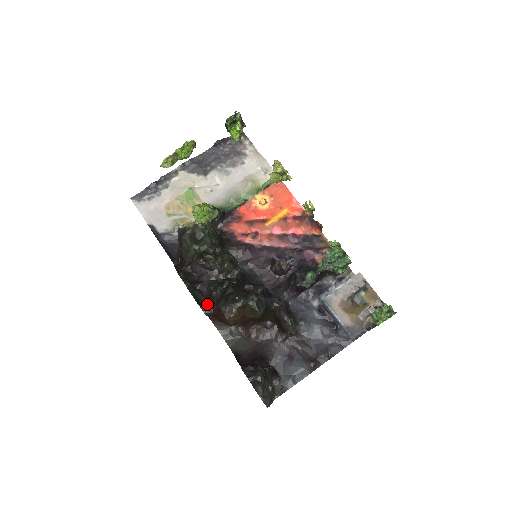
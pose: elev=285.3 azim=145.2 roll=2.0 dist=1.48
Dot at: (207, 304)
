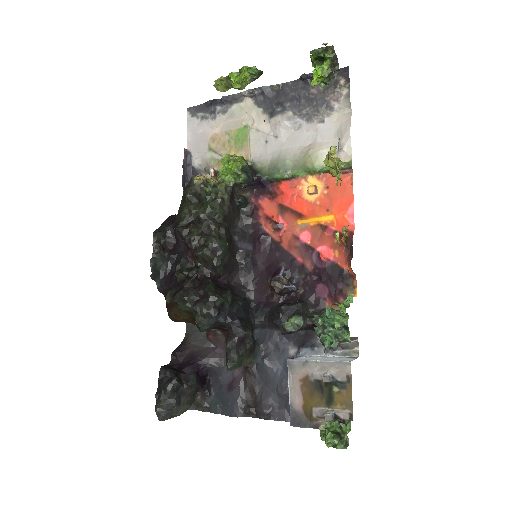
Dot at: (165, 282)
